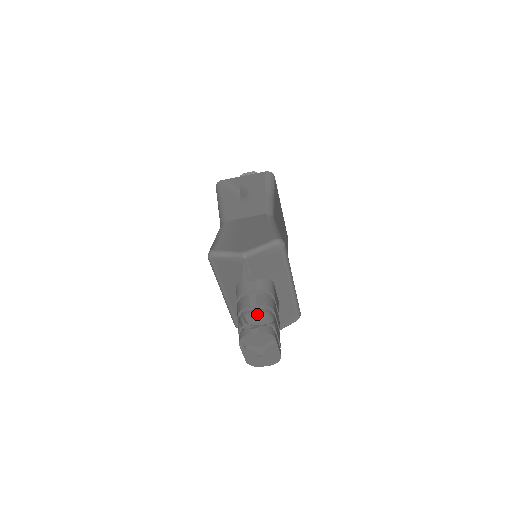
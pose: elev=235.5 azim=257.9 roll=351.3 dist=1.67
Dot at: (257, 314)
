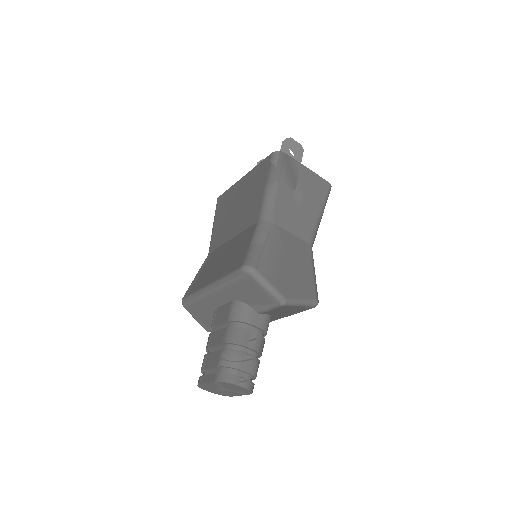
Dot at: (251, 362)
